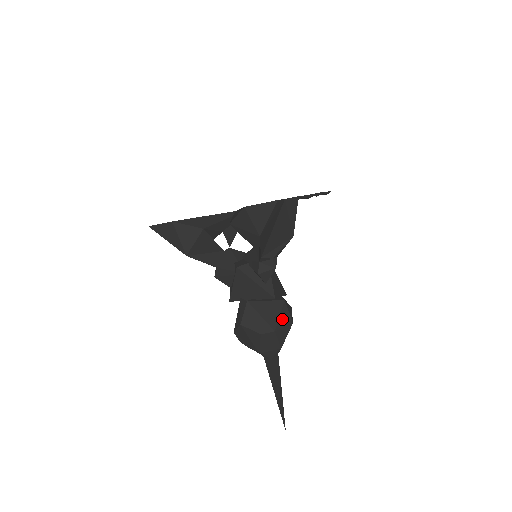
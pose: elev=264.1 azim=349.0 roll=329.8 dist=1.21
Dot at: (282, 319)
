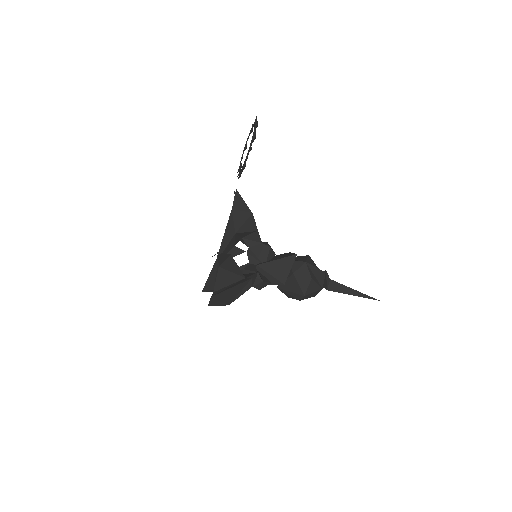
Dot at: (302, 285)
